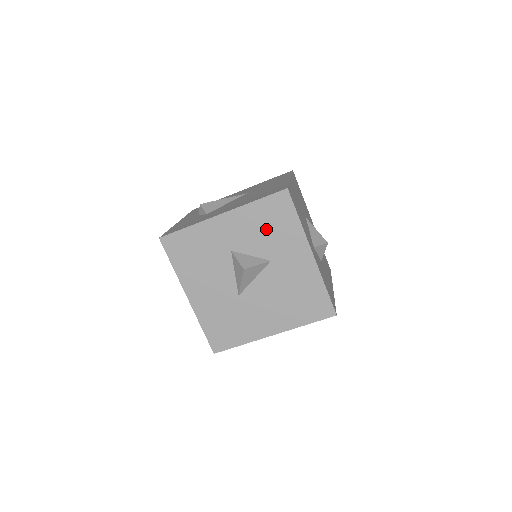
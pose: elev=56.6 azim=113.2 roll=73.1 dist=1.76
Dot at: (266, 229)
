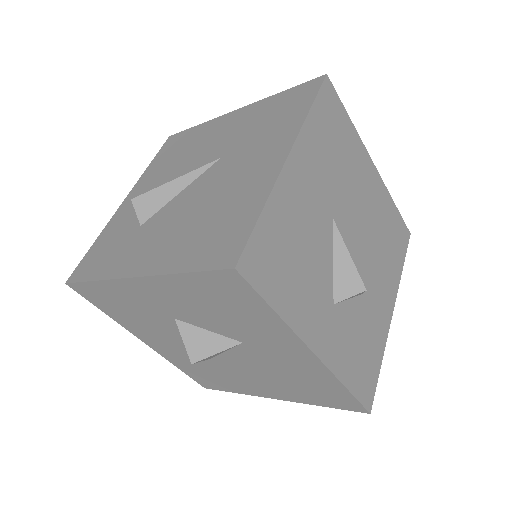
Dot at: (218, 310)
